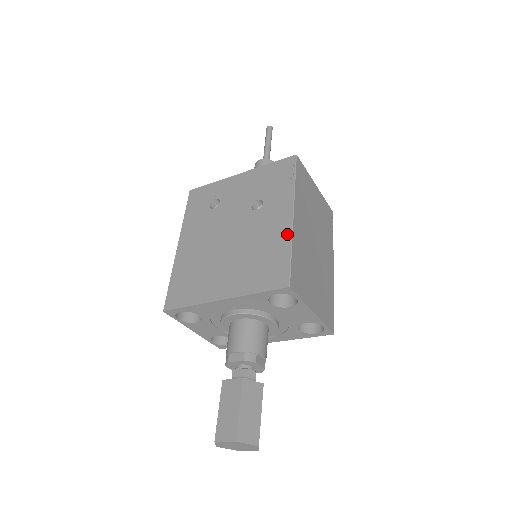
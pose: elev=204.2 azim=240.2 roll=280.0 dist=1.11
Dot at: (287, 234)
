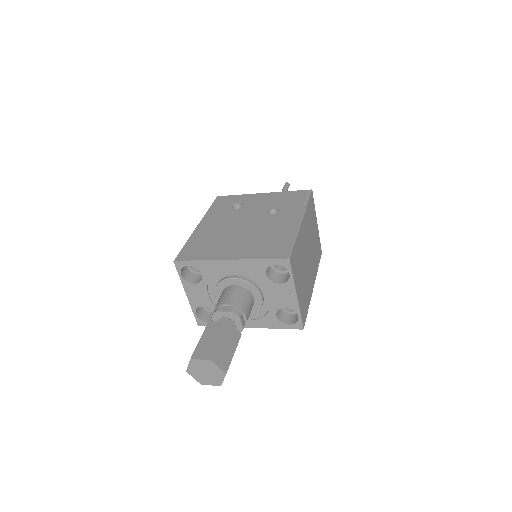
Dot at: (294, 230)
